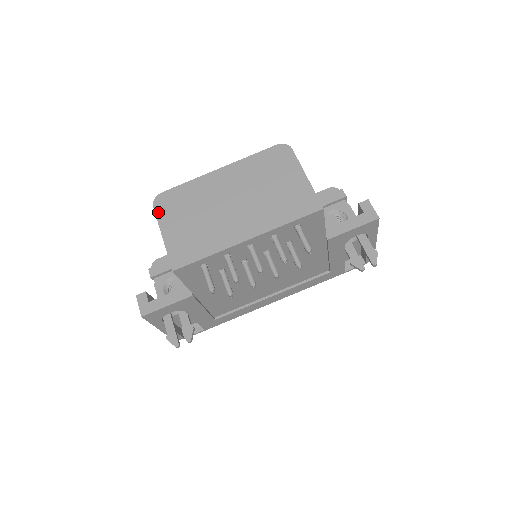
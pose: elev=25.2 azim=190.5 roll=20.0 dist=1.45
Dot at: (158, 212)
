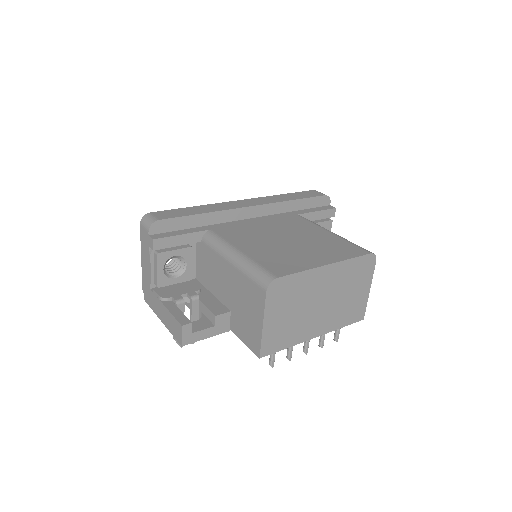
Dot at: (268, 300)
